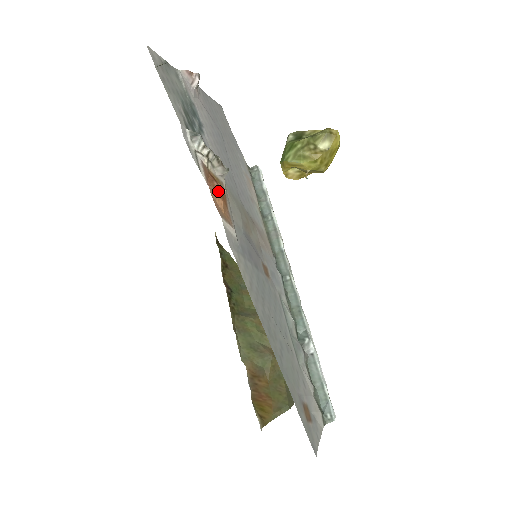
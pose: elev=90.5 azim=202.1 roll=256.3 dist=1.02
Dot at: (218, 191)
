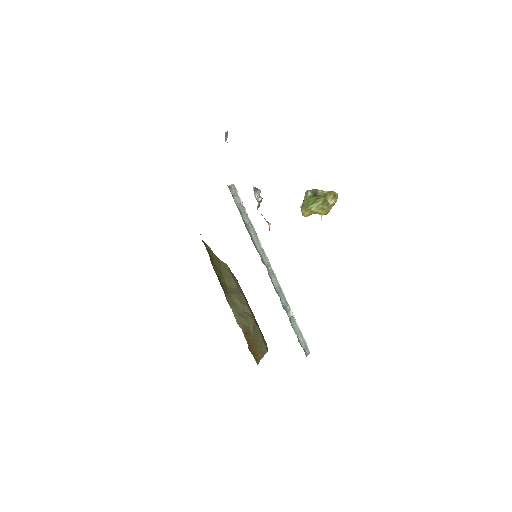
Dot at: occluded
